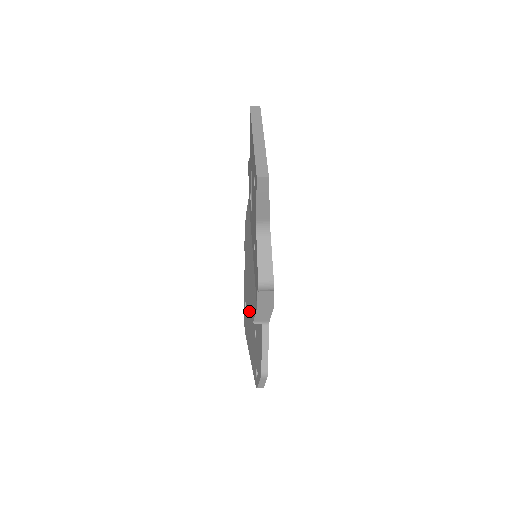
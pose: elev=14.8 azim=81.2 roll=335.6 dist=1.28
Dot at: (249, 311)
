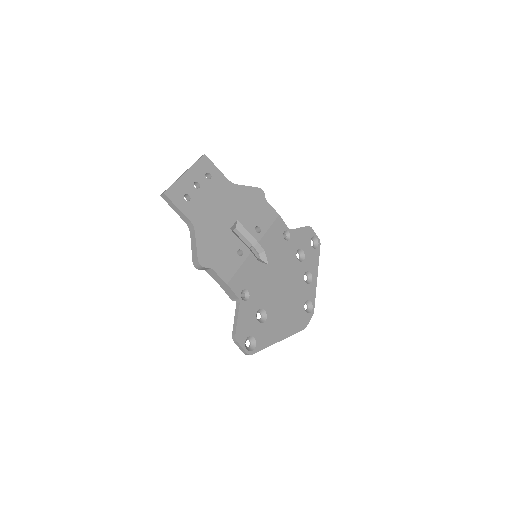
Dot at: occluded
